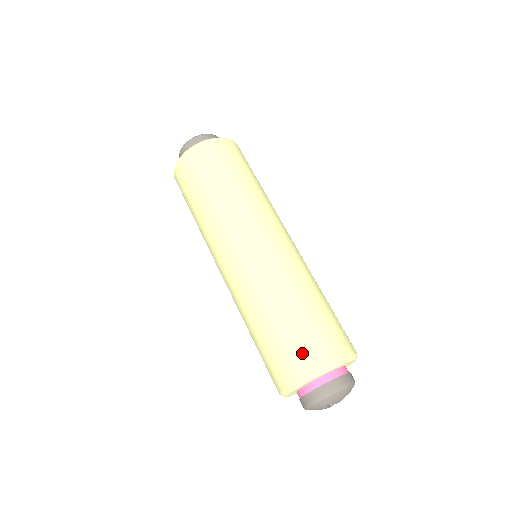
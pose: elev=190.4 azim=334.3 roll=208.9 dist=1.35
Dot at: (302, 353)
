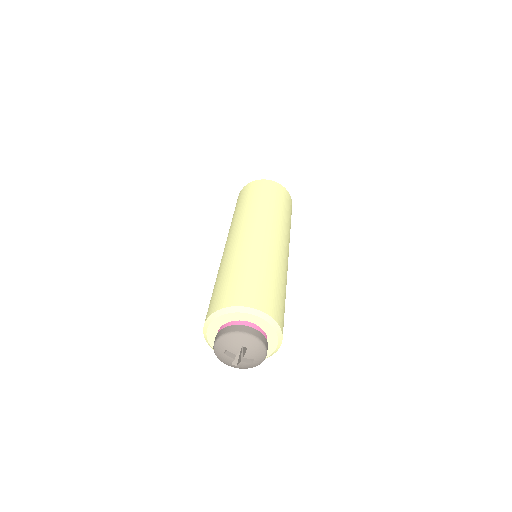
Dot at: (268, 300)
